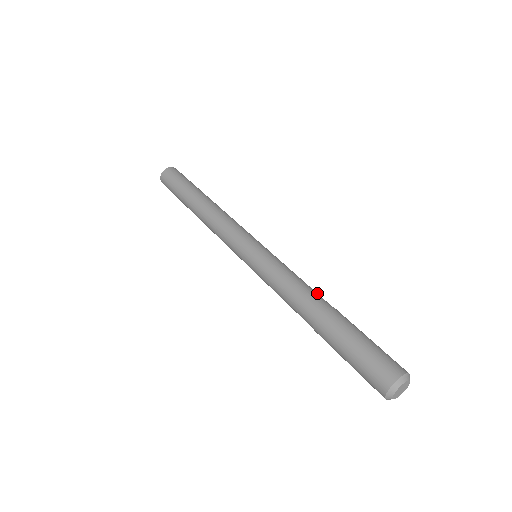
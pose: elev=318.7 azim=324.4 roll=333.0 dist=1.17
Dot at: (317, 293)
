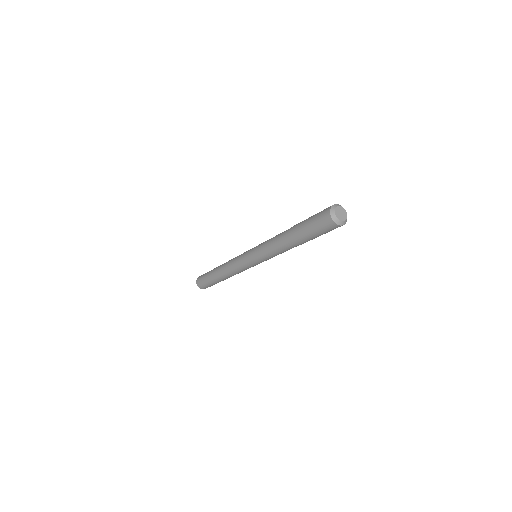
Dot at: occluded
